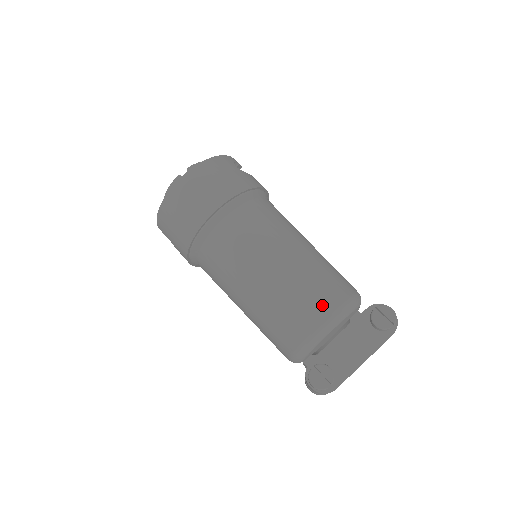
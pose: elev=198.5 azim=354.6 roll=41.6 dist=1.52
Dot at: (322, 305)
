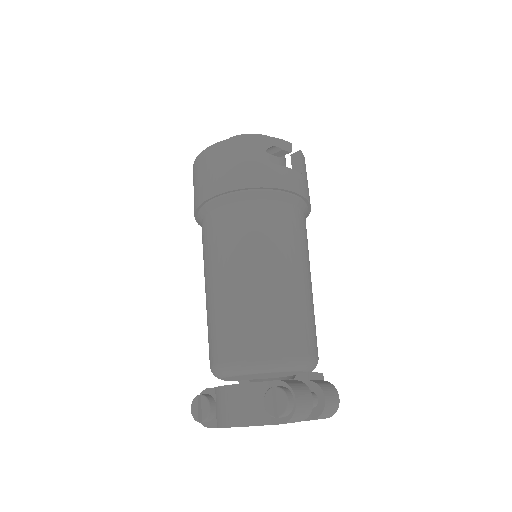
Dot at: (233, 348)
